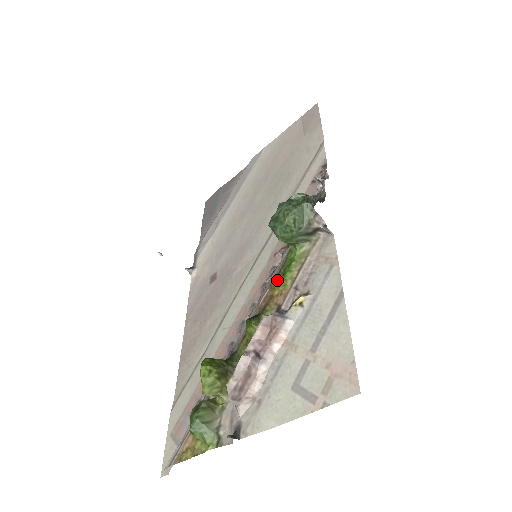
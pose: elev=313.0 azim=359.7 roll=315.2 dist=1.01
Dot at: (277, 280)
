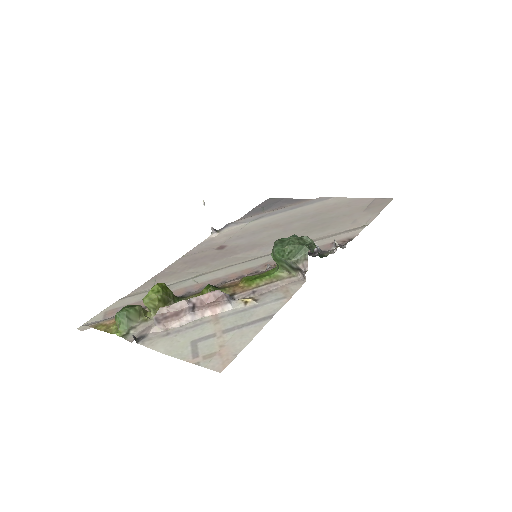
Dot at: (249, 278)
